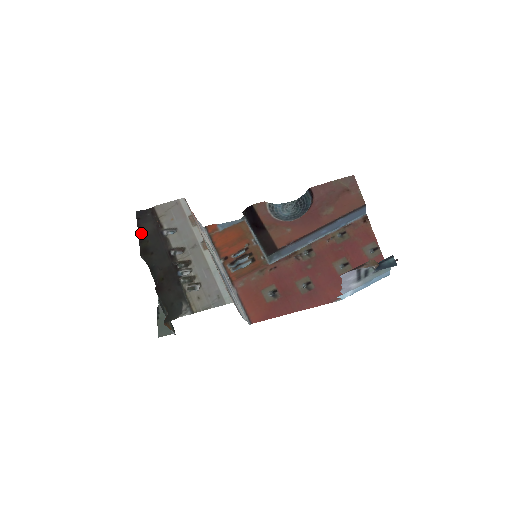
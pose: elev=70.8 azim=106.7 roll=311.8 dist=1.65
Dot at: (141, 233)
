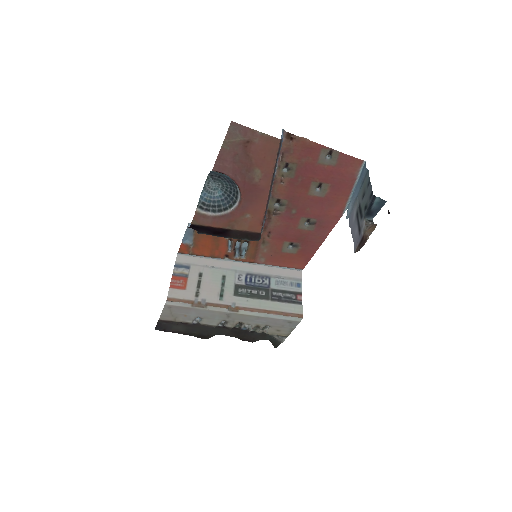
Dot at: (181, 333)
